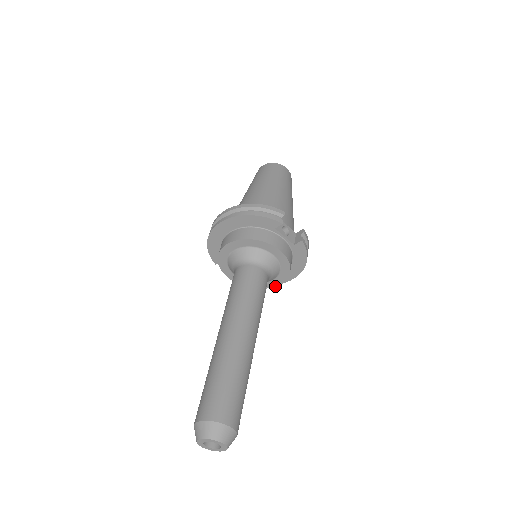
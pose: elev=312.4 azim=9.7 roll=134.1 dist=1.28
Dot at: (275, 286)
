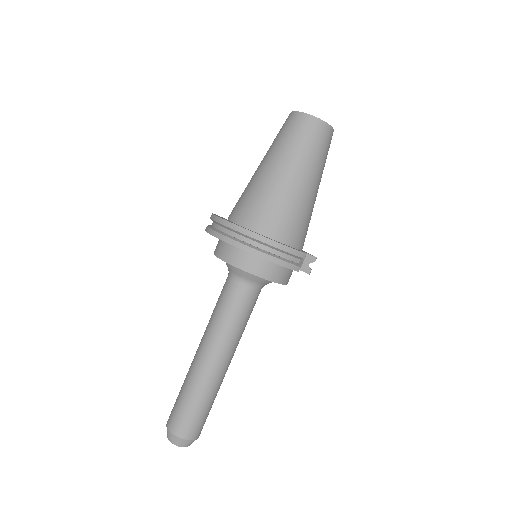
Dot at: occluded
